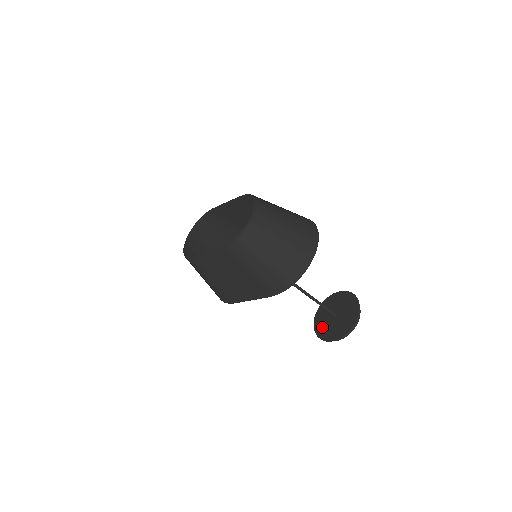
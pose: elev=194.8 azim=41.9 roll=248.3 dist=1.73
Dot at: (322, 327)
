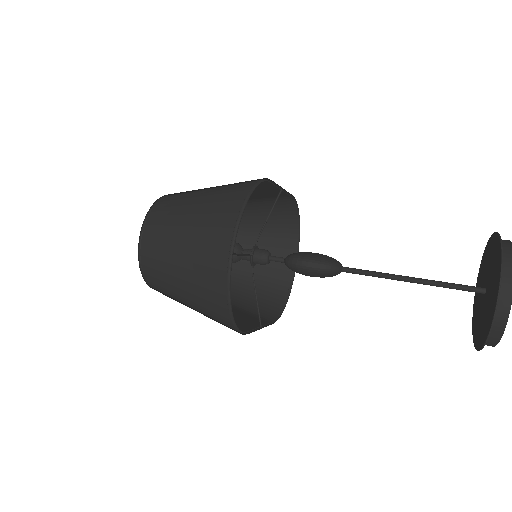
Dot at: (475, 313)
